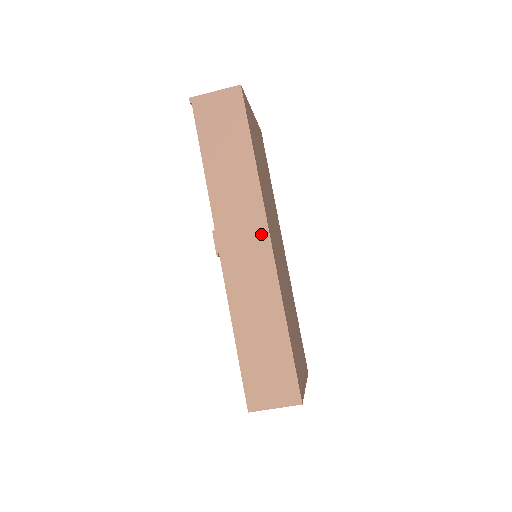
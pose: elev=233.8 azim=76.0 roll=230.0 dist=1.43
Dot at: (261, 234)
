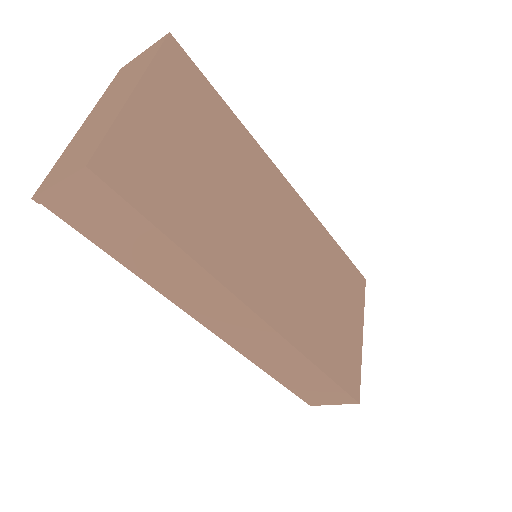
Dot at: (247, 316)
